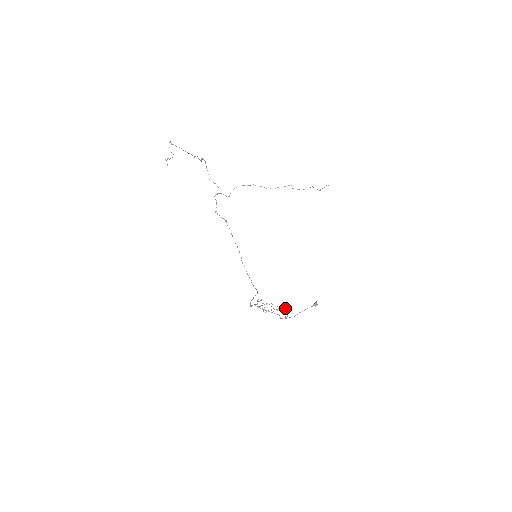
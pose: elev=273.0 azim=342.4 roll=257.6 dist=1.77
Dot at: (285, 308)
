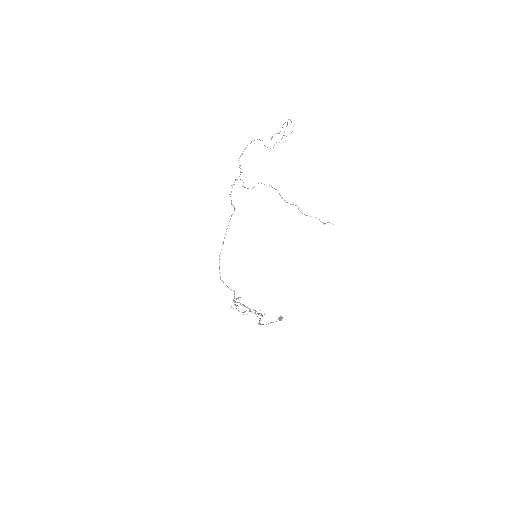
Dot at: (259, 314)
